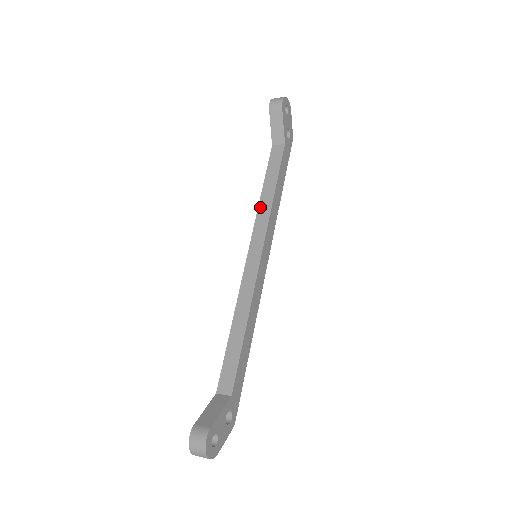
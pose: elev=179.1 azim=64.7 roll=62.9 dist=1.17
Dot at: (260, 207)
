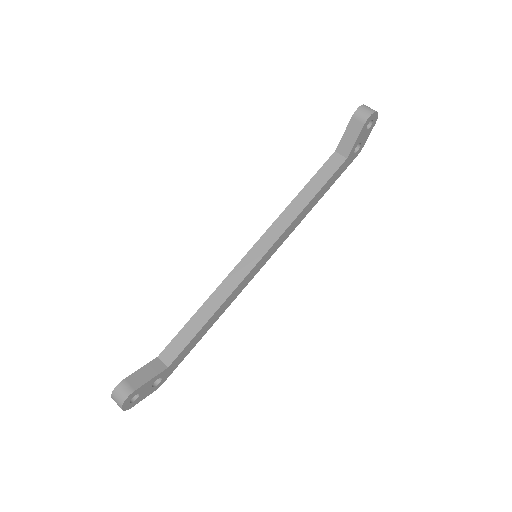
Dot at: (286, 210)
